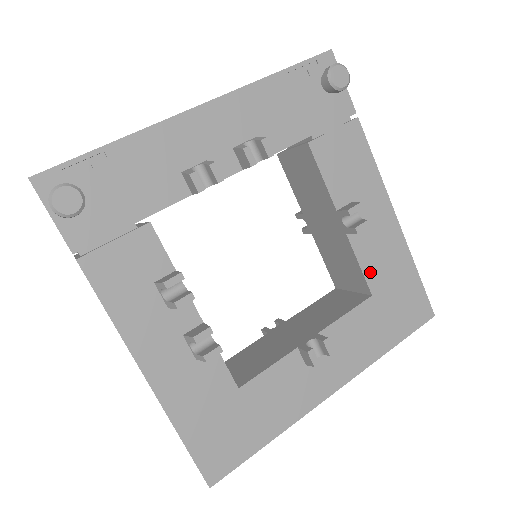
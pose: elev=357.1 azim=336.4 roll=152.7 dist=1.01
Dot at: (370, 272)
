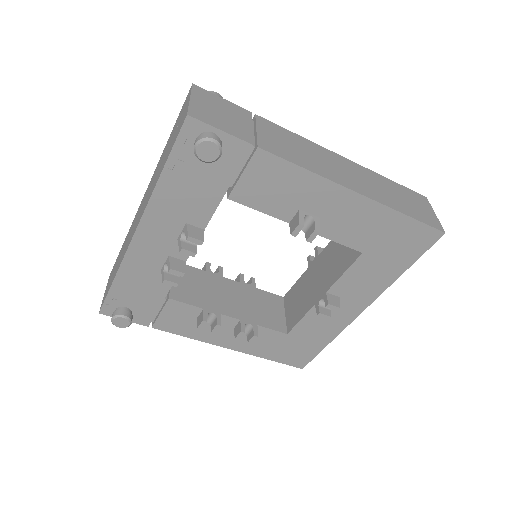
Dot at: (350, 241)
